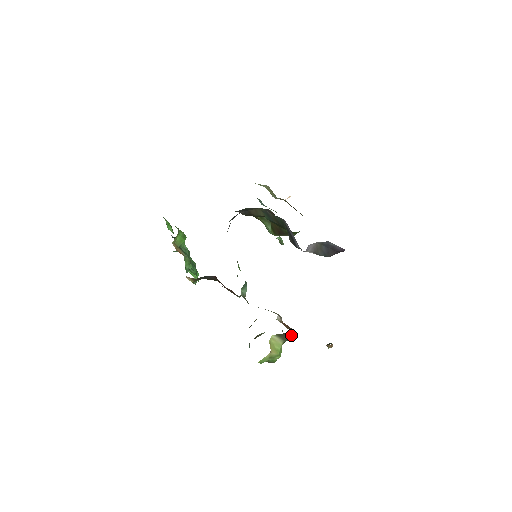
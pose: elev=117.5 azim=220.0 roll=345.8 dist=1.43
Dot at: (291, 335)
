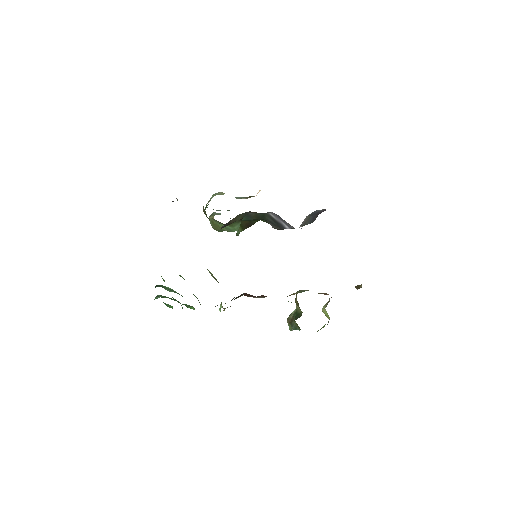
Dot at: (329, 298)
